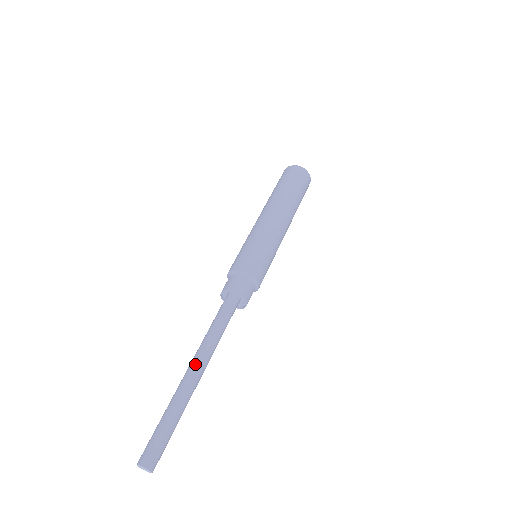
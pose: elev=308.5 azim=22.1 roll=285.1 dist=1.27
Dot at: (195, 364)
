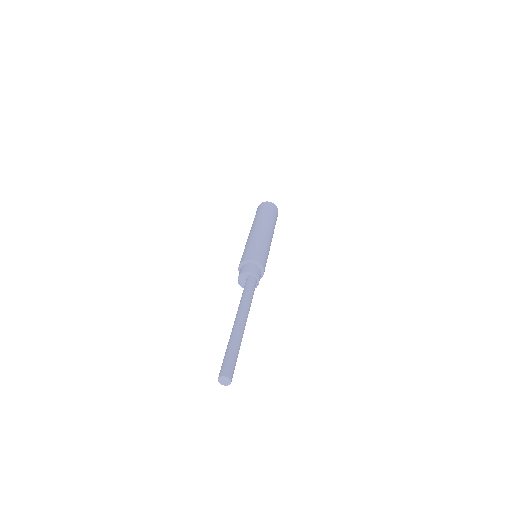
Dot at: (245, 318)
